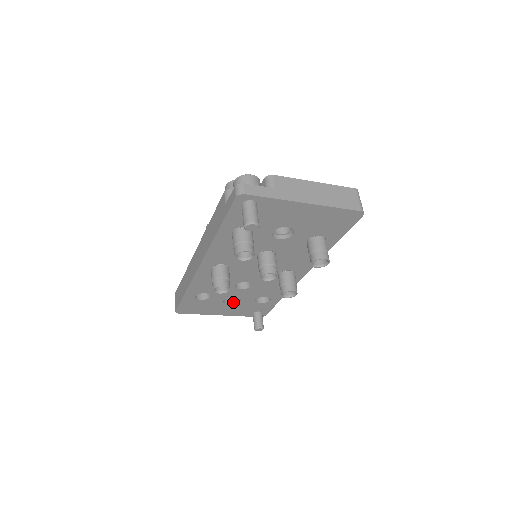
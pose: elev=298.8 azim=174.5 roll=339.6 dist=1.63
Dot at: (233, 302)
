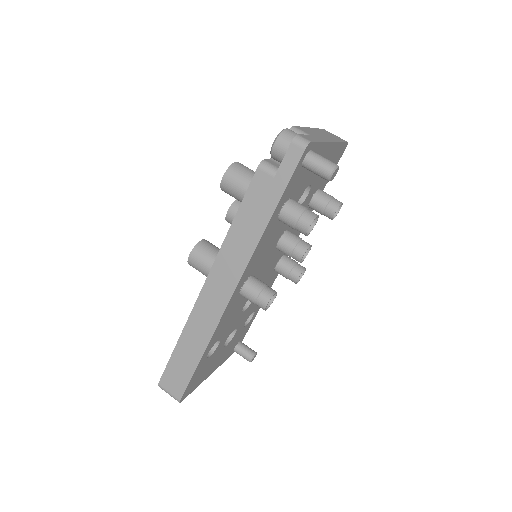
Dot at: (227, 342)
